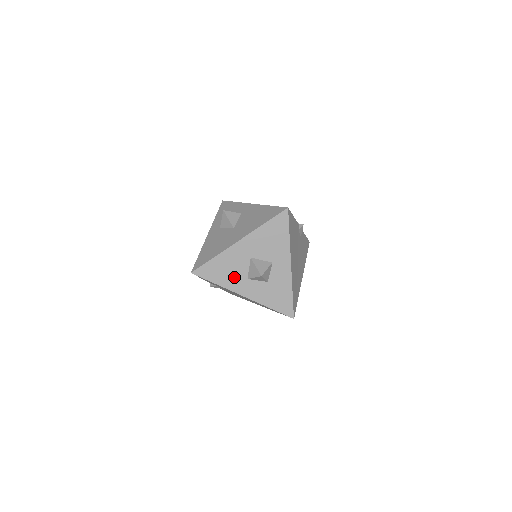
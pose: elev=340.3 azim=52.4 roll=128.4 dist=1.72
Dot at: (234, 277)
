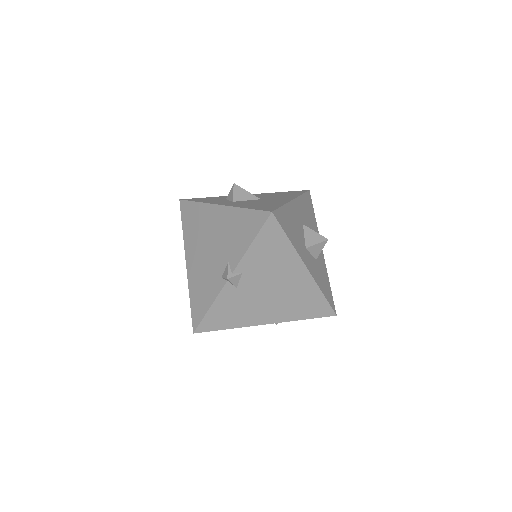
Dot at: (298, 240)
